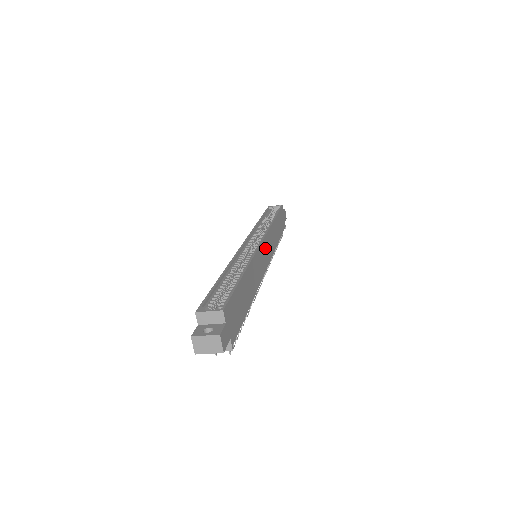
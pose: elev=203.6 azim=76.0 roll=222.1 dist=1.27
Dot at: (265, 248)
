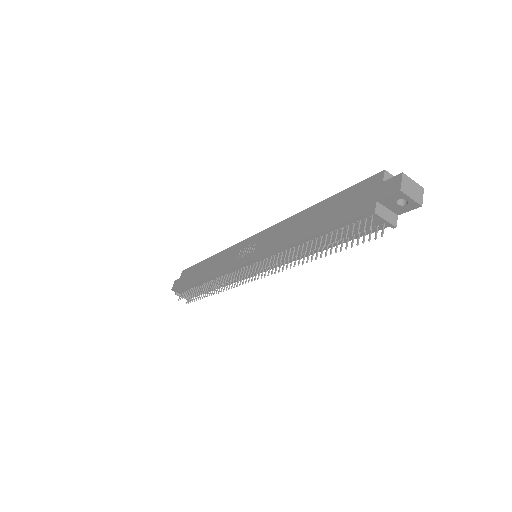
Dot at: occluded
